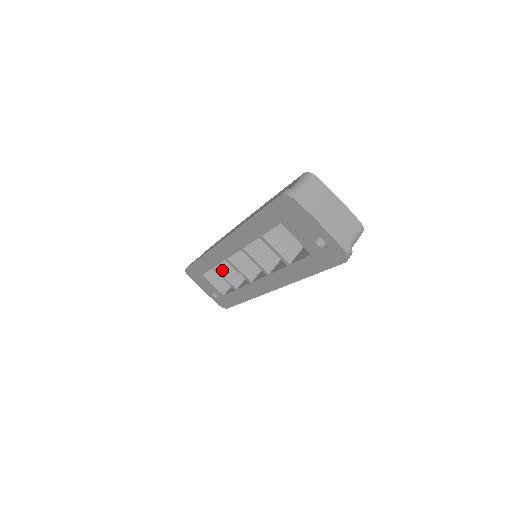
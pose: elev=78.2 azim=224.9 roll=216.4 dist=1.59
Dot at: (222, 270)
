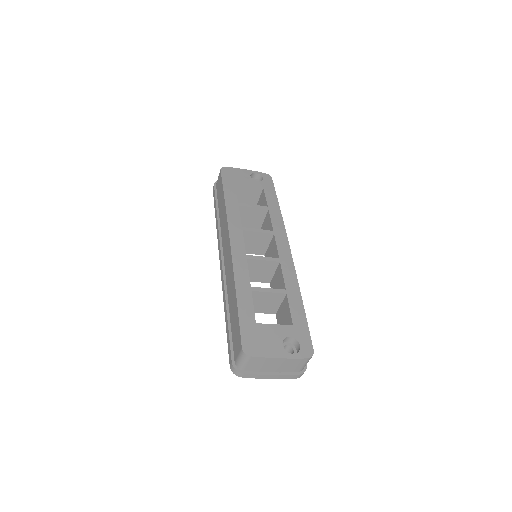
Dot at: occluded
